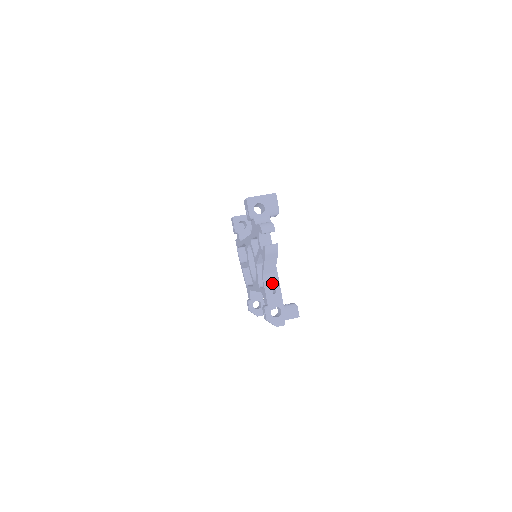
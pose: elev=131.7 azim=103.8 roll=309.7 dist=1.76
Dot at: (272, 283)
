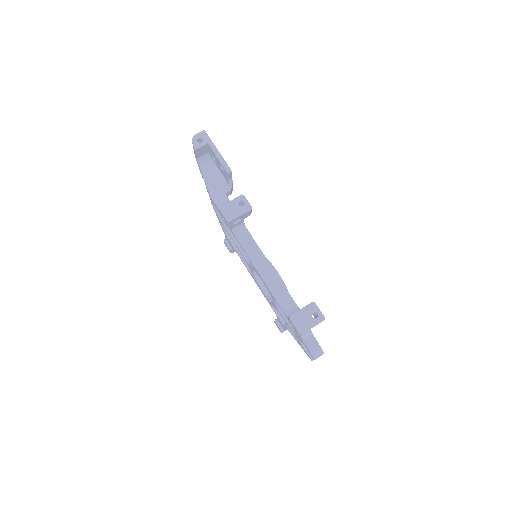
Dot at: occluded
